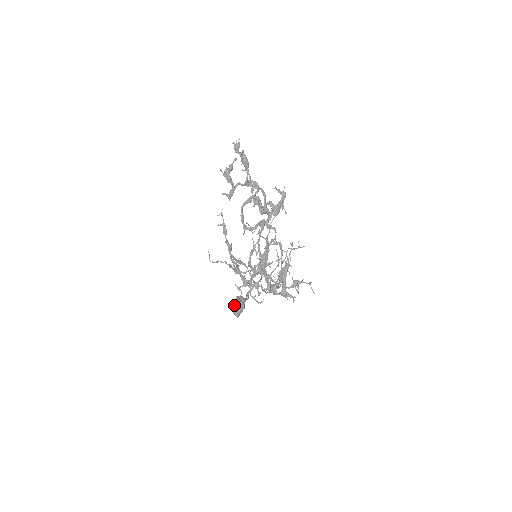
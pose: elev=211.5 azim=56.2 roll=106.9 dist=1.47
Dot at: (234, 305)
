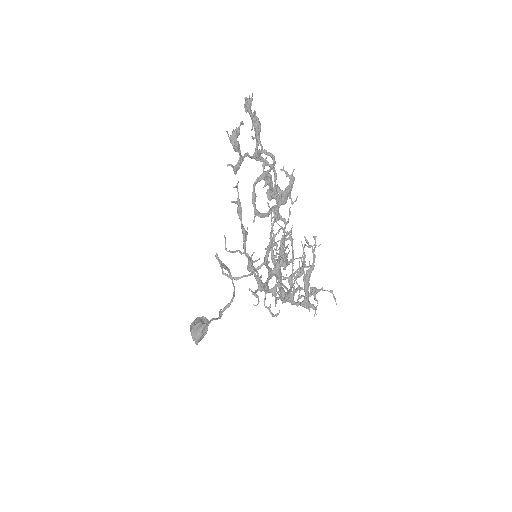
Dot at: (195, 328)
